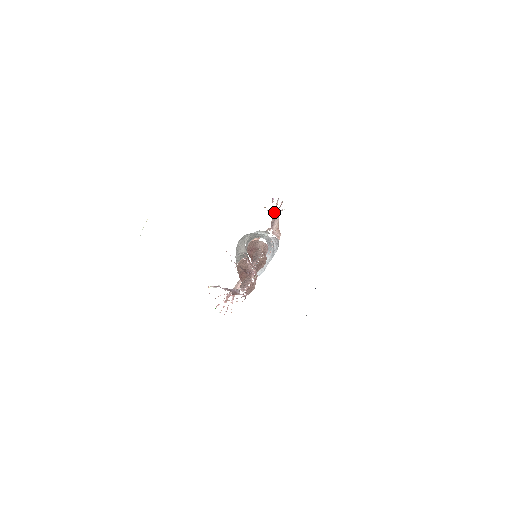
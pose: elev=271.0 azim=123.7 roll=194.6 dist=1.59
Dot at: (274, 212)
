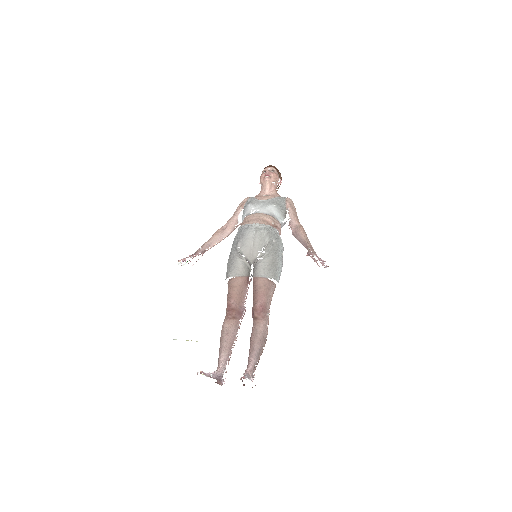
Dot at: (311, 254)
